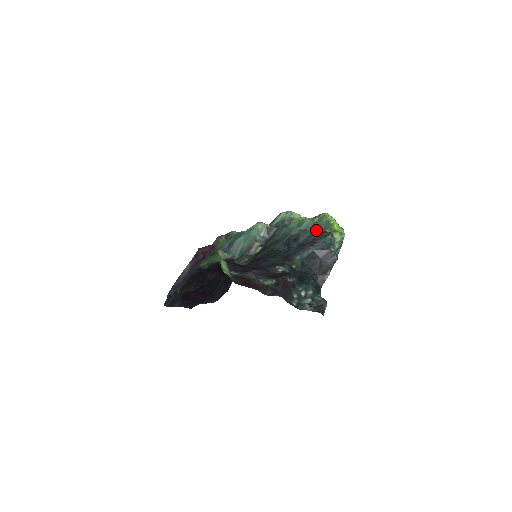
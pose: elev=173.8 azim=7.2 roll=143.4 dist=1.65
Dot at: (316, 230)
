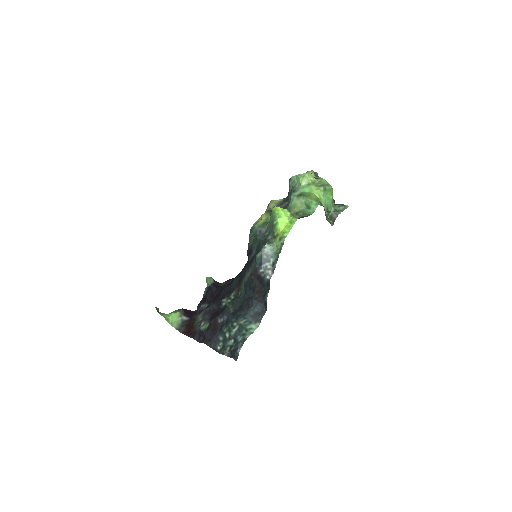
Dot at: (261, 239)
